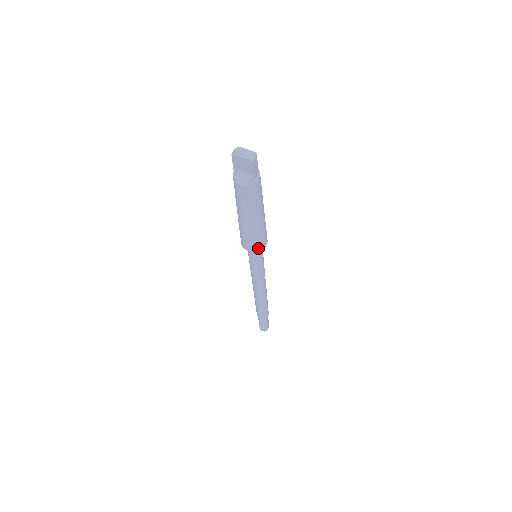
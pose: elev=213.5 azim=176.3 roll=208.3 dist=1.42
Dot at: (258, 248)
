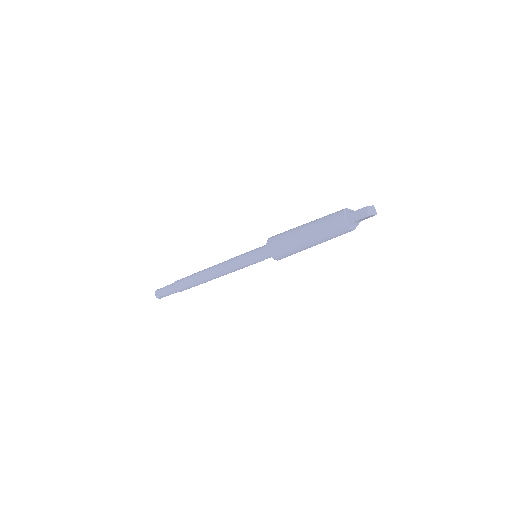
Dot at: occluded
